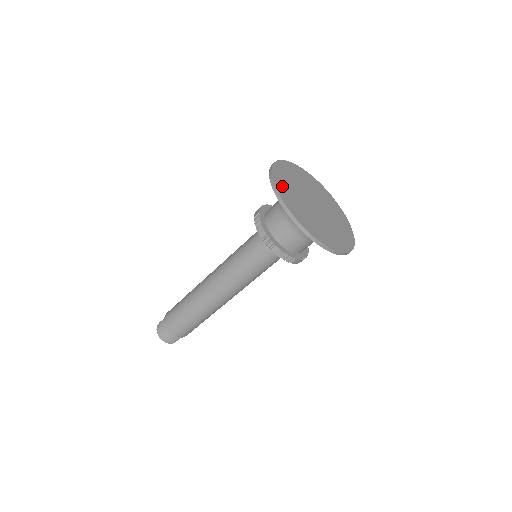
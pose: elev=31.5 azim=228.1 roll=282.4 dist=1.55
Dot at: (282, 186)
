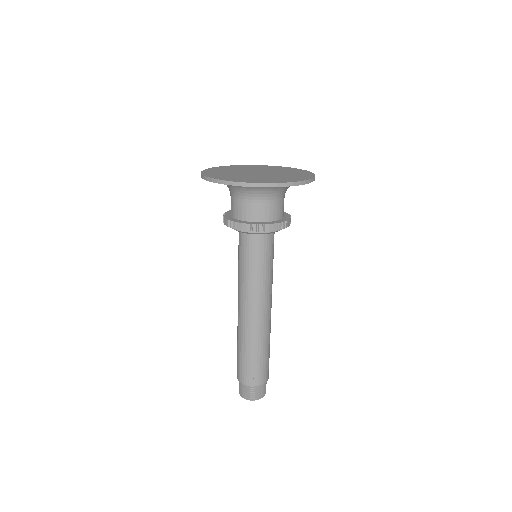
Dot at: (212, 172)
